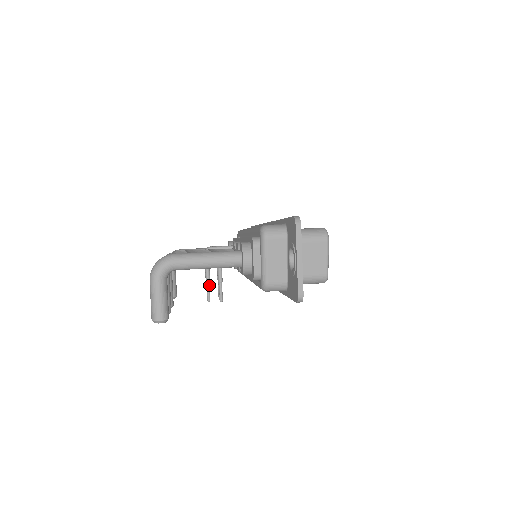
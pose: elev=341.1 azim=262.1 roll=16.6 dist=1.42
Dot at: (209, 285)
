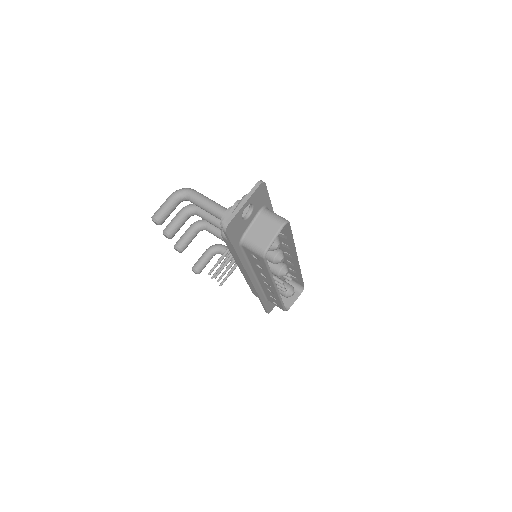
Dot at: (217, 264)
